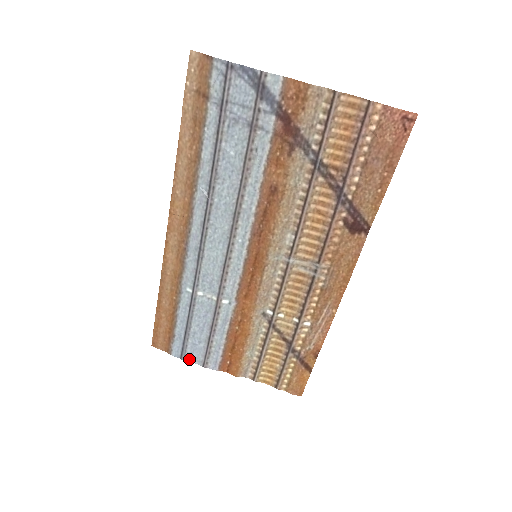
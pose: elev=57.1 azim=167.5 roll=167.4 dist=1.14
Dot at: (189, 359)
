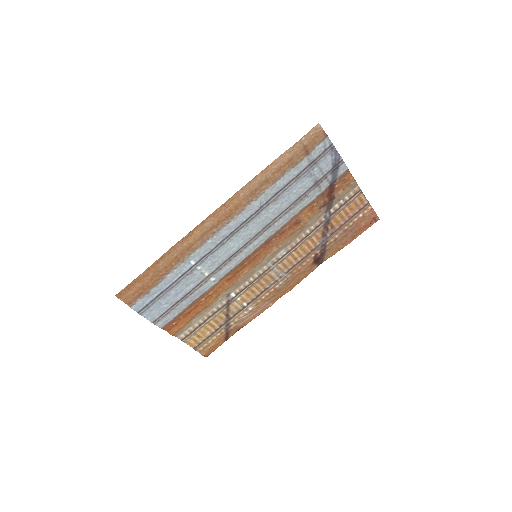
Dot at: (145, 314)
